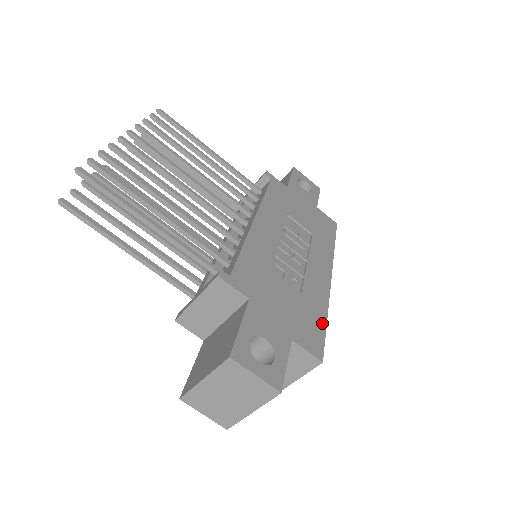
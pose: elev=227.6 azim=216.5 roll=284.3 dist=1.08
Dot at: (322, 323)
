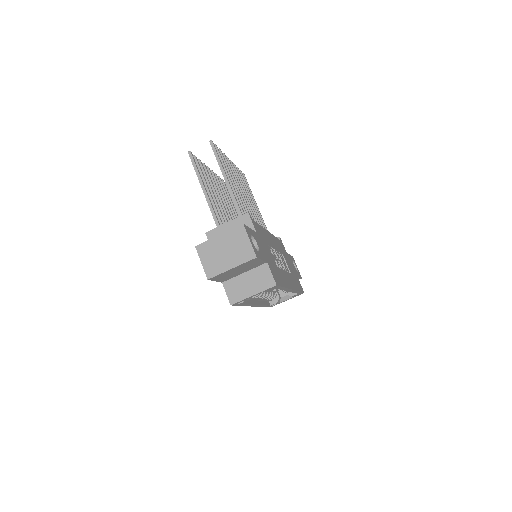
Dot at: (282, 284)
